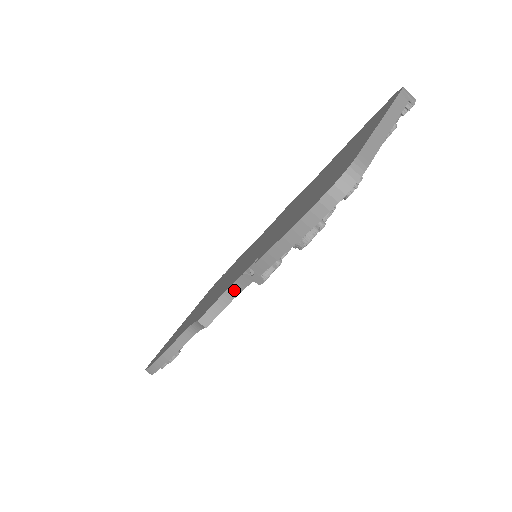
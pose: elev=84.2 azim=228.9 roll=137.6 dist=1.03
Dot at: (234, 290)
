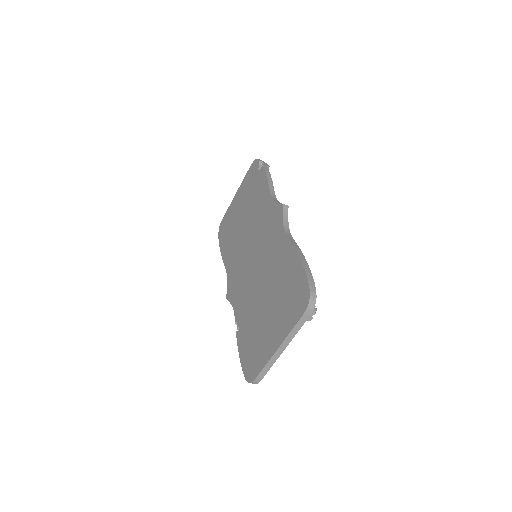
Dot at: occluded
